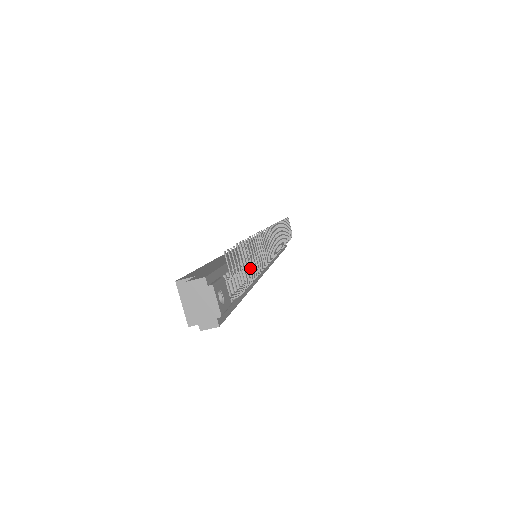
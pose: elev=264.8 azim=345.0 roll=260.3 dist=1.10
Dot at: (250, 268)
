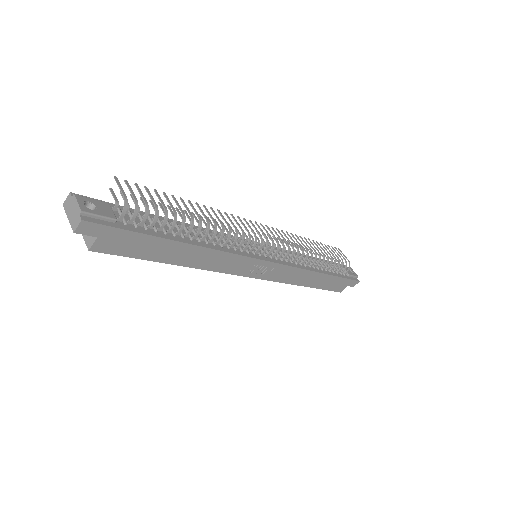
Dot at: (143, 198)
